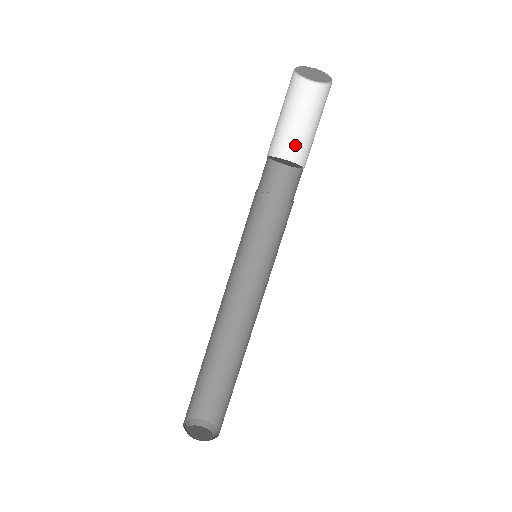
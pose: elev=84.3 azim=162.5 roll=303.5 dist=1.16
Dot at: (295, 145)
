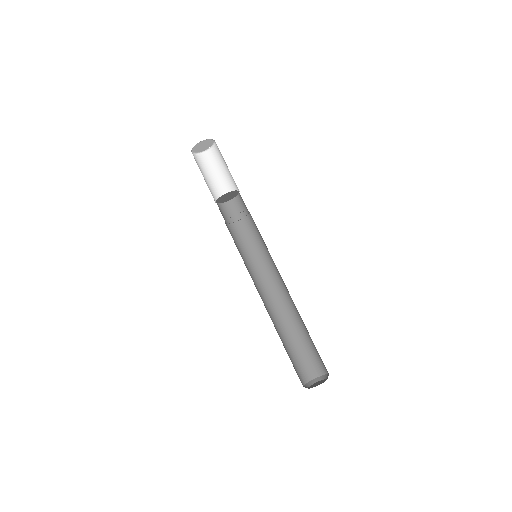
Dot at: (227, 186)
